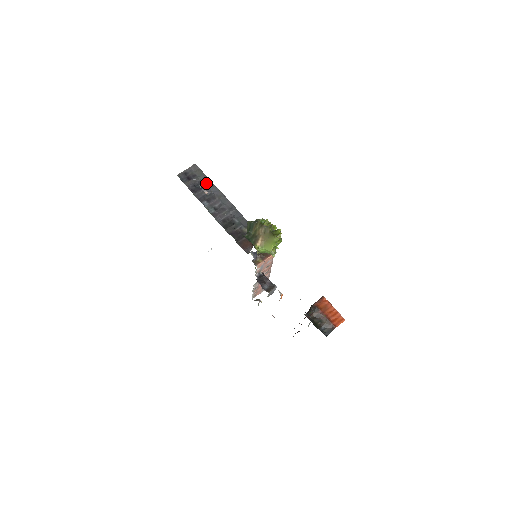
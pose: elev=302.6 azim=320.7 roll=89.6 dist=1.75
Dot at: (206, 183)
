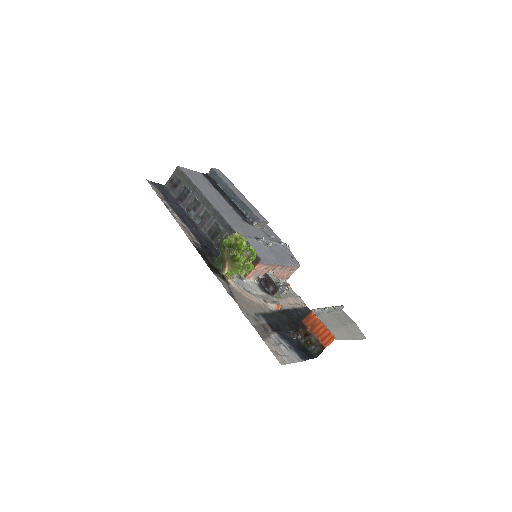
Dot at: (190, 188)
